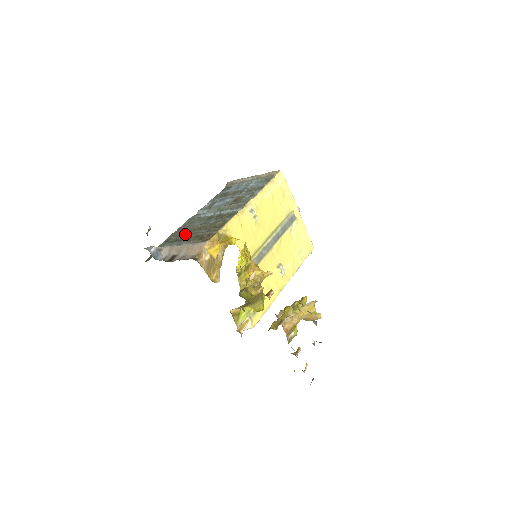
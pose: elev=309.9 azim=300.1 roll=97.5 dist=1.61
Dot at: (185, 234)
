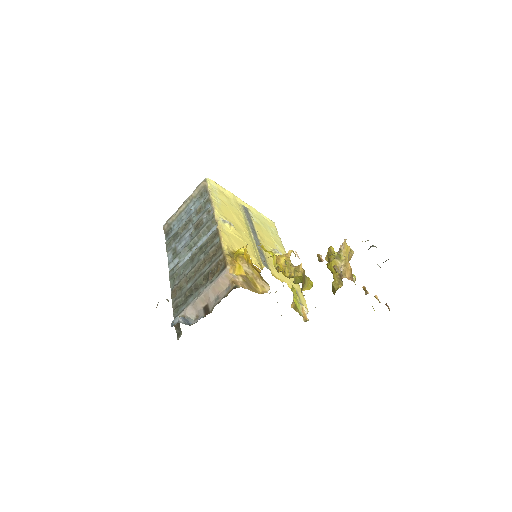
Dot at: (188, 287)
